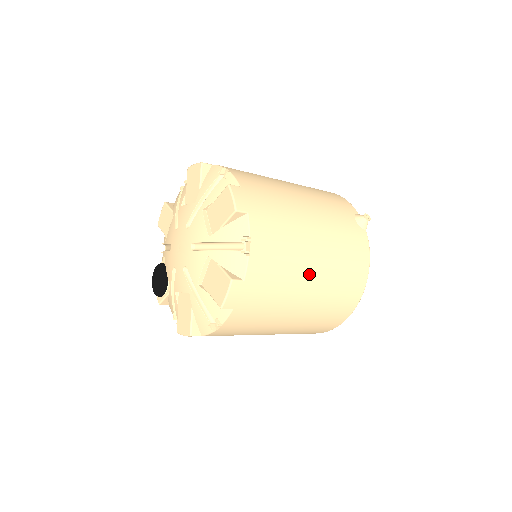
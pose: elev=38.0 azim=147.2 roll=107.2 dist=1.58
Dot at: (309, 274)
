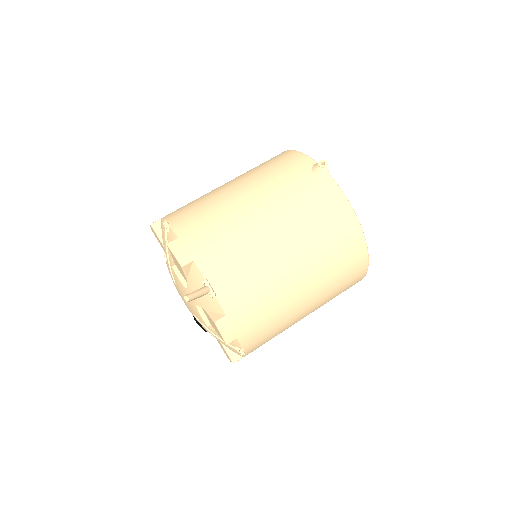
Dot at: (288, 265)
